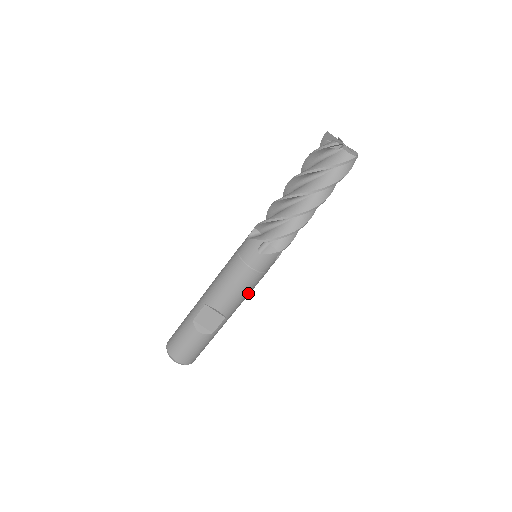
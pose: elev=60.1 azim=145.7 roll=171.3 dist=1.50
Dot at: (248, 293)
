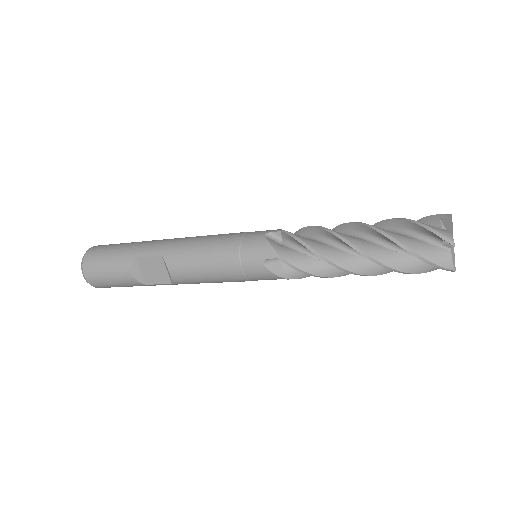
Dot at: (216, 282)
